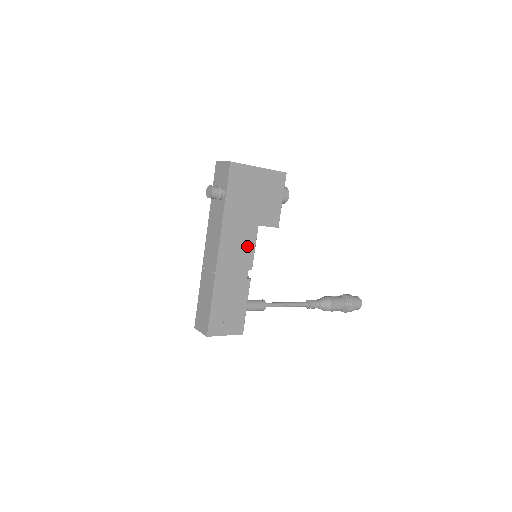
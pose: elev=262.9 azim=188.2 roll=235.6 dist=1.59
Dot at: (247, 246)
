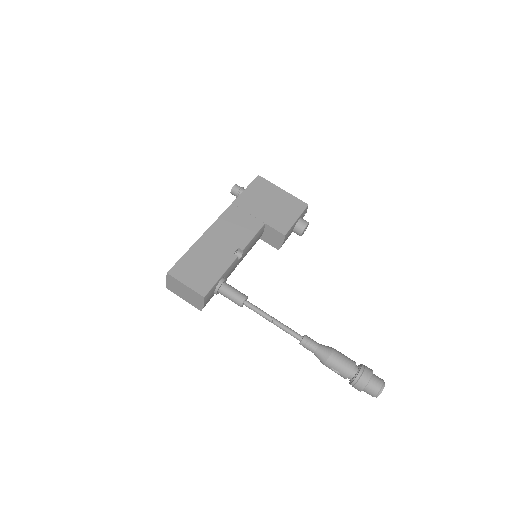
Dot at: (247, 231)
